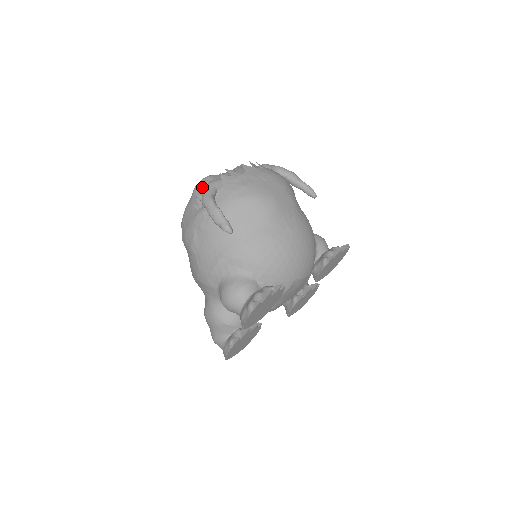
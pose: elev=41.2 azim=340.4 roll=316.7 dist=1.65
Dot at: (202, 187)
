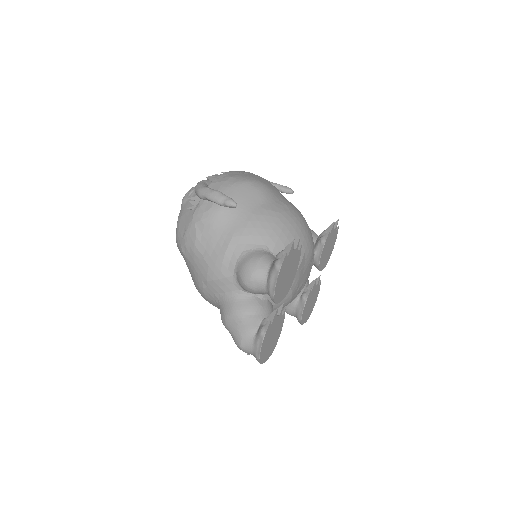
Dot at: (190, 194)
